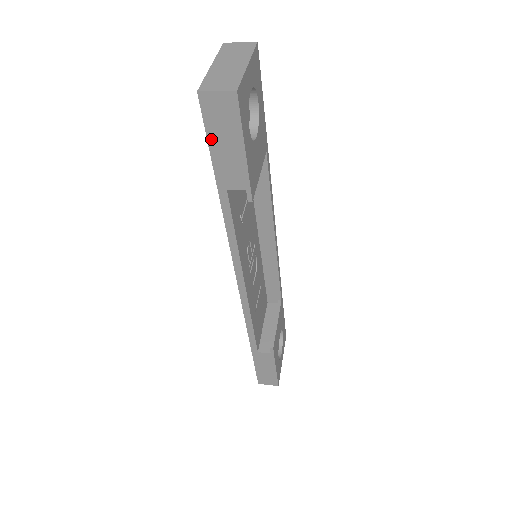
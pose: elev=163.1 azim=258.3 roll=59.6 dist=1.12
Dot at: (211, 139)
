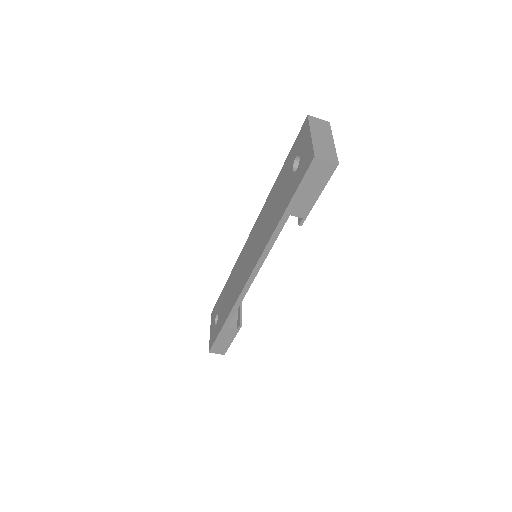
Dot at: (303, 184)
